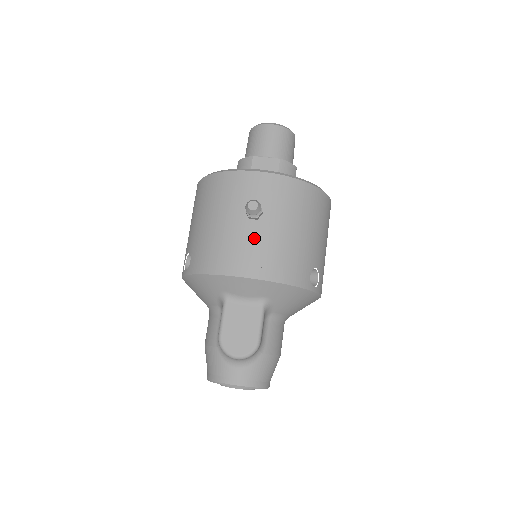
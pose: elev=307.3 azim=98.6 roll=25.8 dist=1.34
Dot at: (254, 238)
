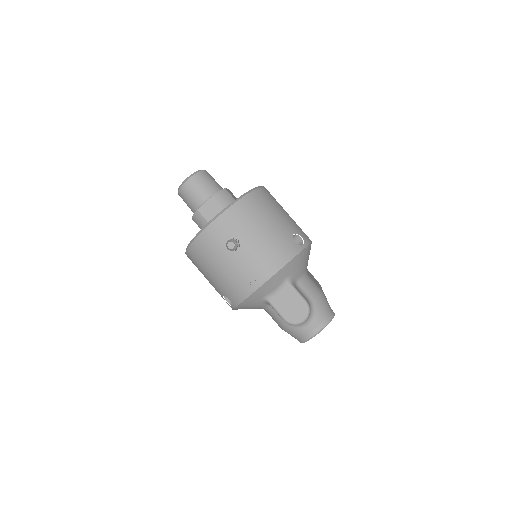
Dot at: (248, 258)
